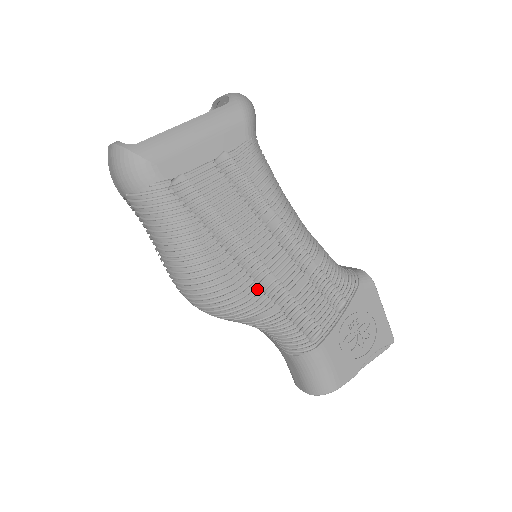
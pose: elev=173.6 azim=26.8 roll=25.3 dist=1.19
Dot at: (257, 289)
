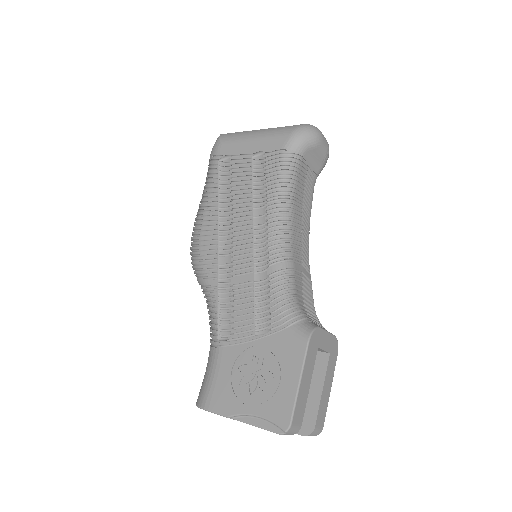
Dot at: (214, 257)
